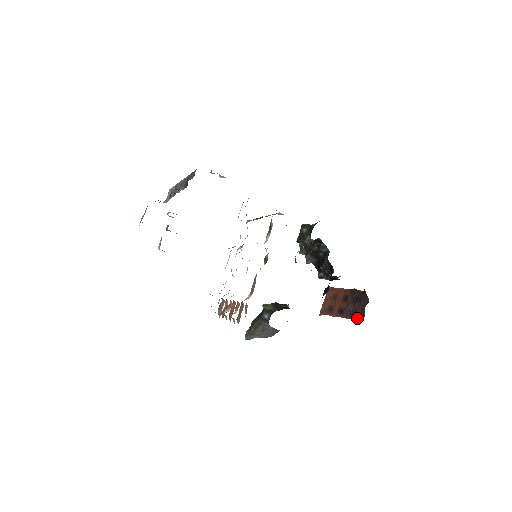
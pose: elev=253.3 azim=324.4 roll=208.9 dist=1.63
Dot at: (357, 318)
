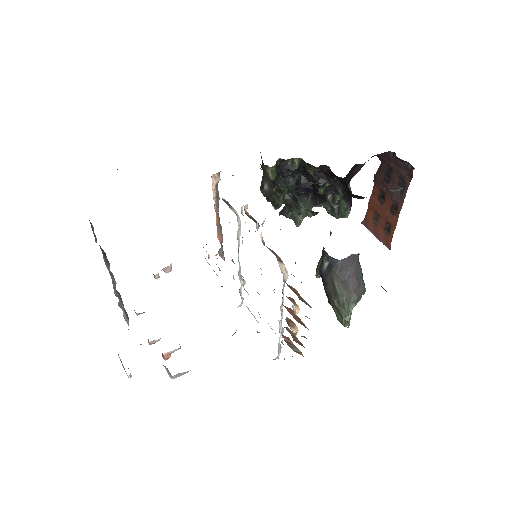
Dot at: (408, 177)
